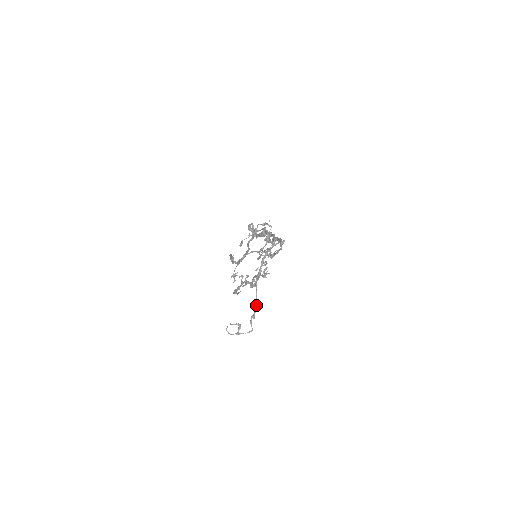
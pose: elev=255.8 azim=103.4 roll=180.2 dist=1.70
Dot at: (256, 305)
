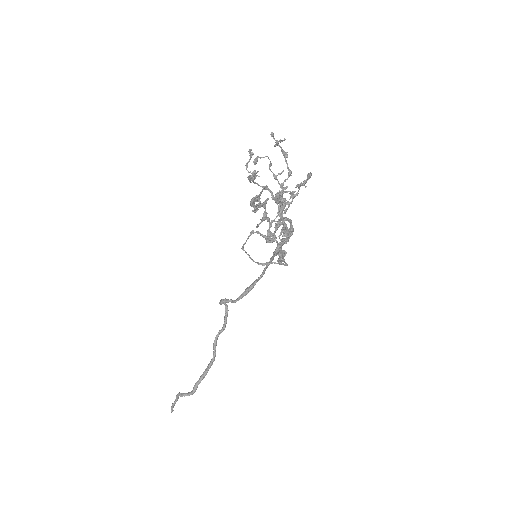
Dot at: (282, 250)
